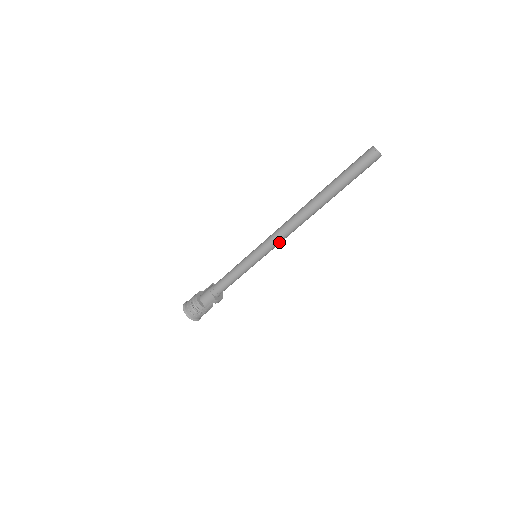
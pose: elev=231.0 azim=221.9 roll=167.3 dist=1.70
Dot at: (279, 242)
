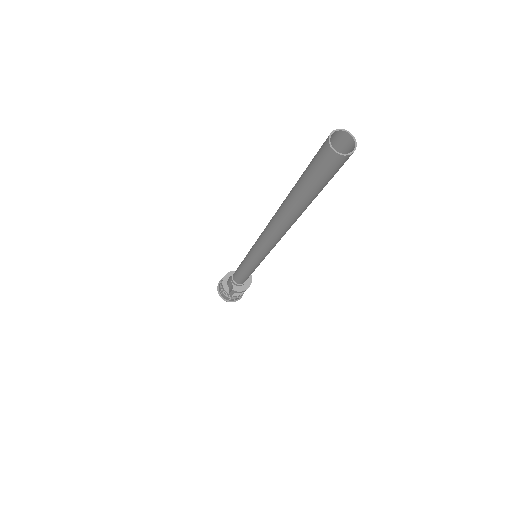
Dot at: (266, 250)
